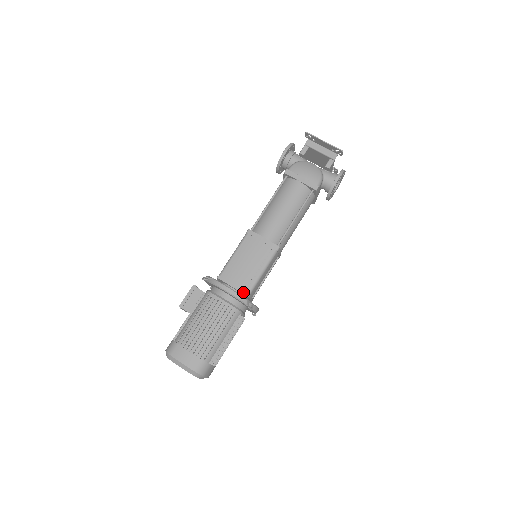
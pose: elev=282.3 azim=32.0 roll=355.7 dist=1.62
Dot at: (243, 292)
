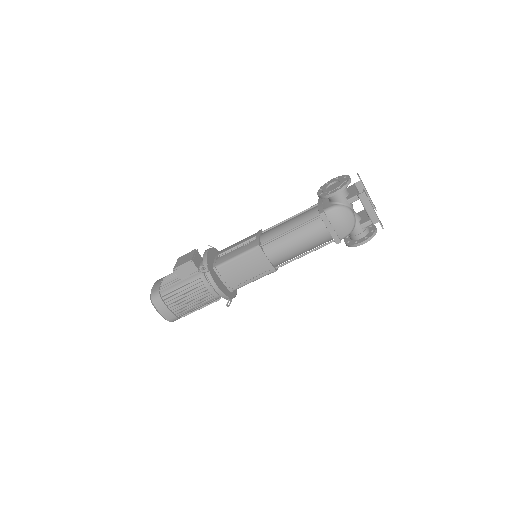
Dot at: (229, 289)
